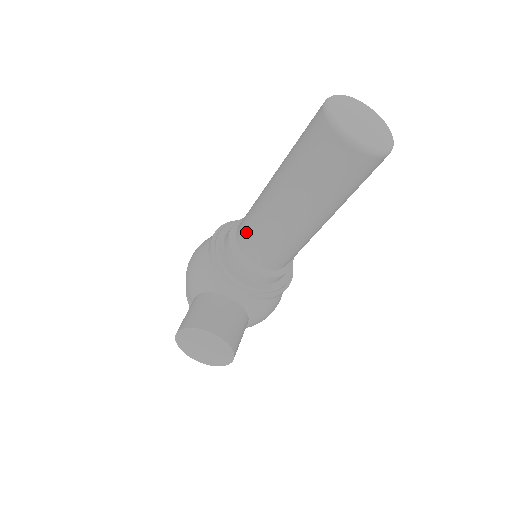
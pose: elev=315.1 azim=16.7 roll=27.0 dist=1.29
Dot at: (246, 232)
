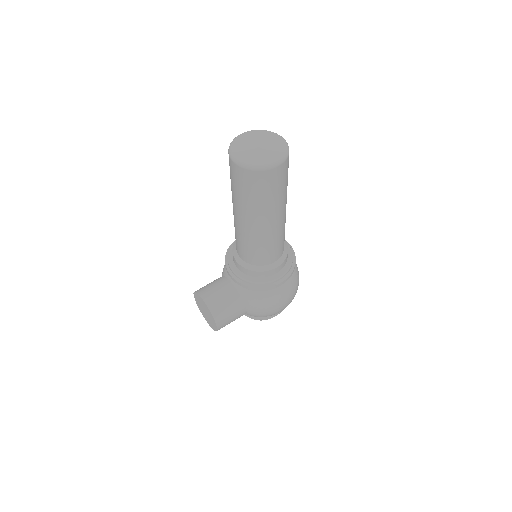
Dot at: occluded
